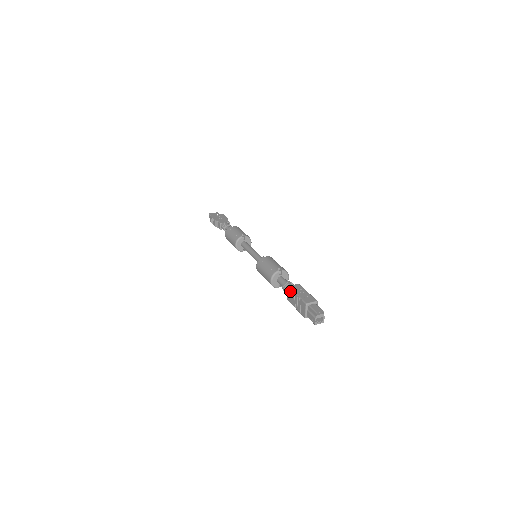
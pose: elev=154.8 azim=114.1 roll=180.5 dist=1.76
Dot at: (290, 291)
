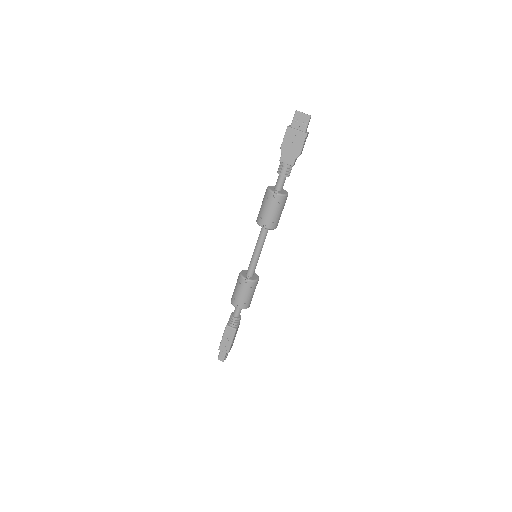
Dot at: (225, 328)
